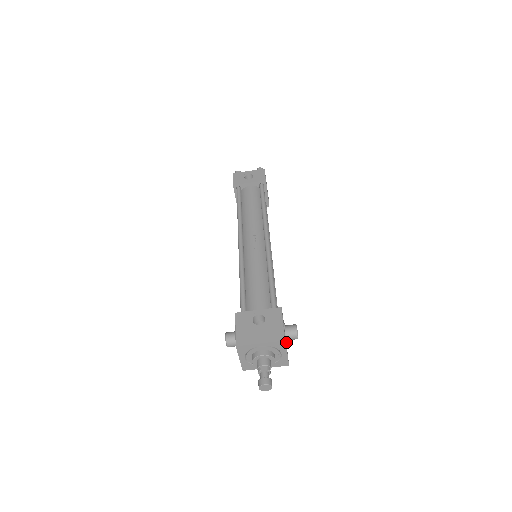
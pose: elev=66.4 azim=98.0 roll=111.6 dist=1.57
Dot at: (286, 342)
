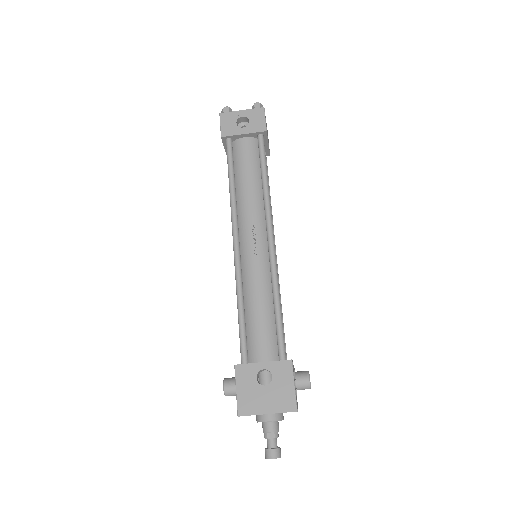
Dot at: (296, 395)
